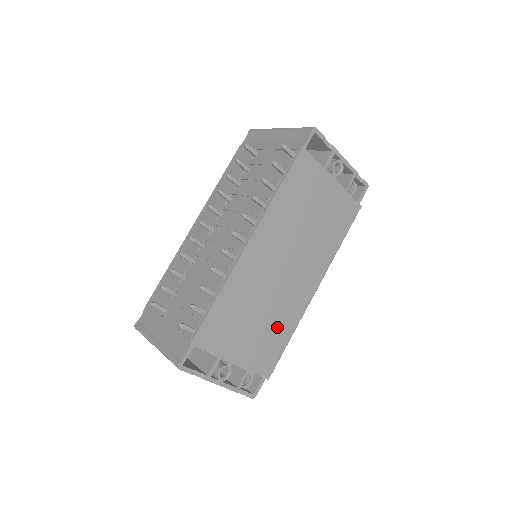
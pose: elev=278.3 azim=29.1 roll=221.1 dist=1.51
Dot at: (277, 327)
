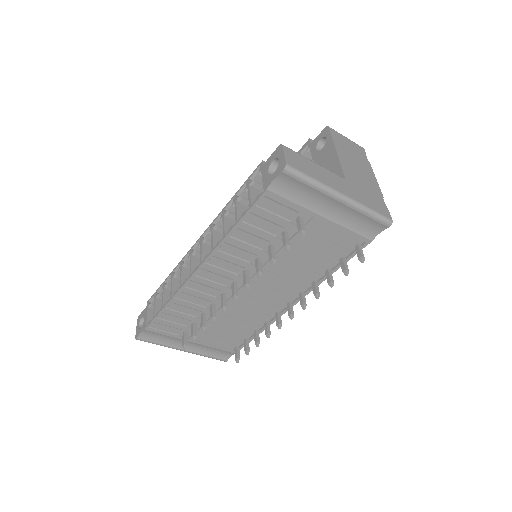
Dot at: occluded
